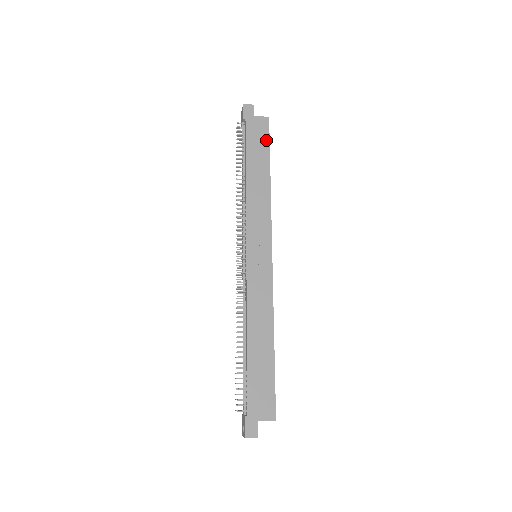
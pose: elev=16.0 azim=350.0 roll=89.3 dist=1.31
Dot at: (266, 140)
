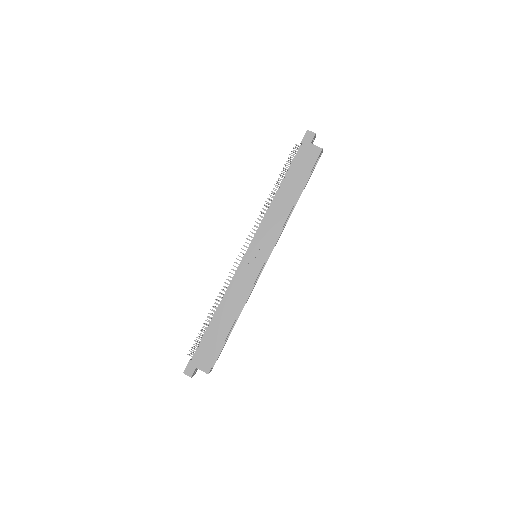
Dot at: (310, 168)
